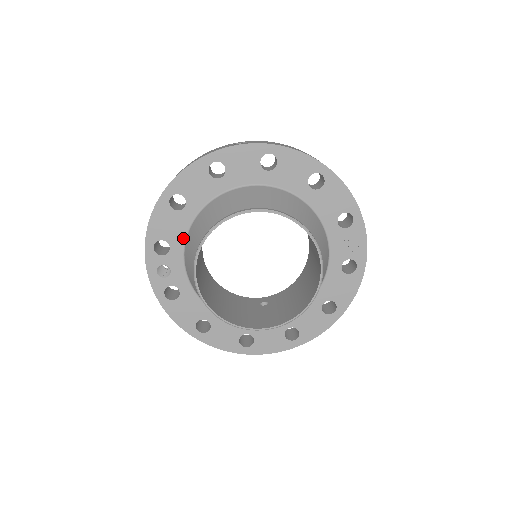
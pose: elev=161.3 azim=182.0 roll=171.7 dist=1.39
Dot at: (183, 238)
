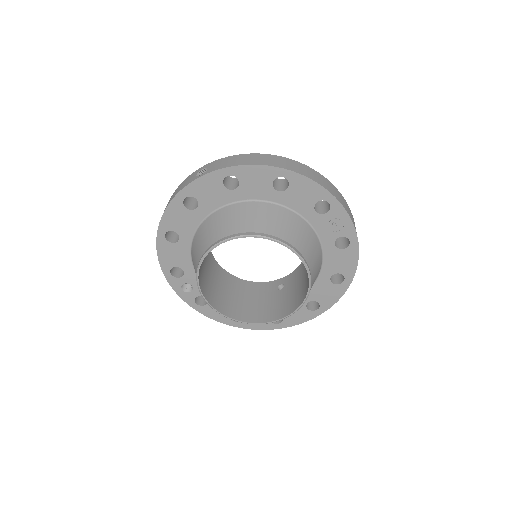
Dot at: (190, 261)
